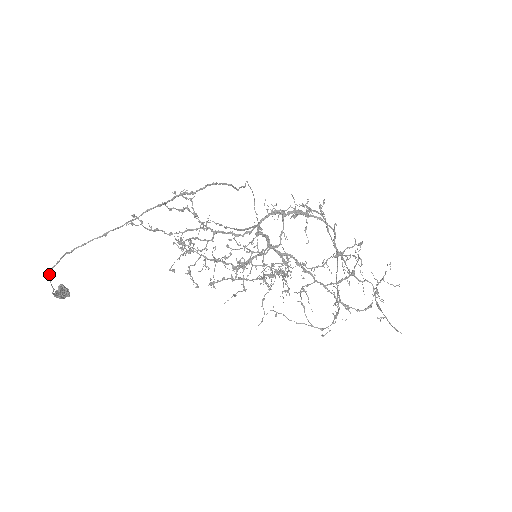
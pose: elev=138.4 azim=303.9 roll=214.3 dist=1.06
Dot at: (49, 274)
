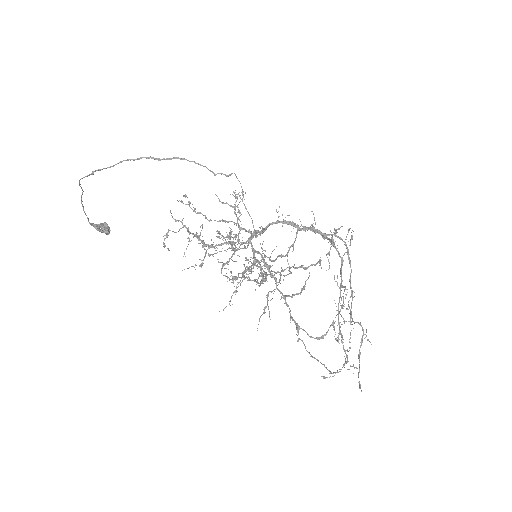
Dot at: (81, 203)
